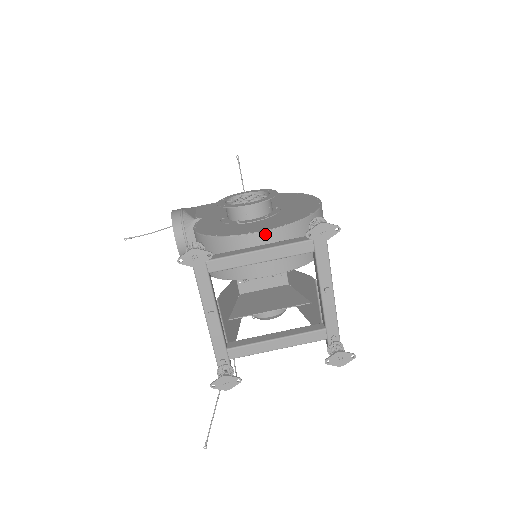
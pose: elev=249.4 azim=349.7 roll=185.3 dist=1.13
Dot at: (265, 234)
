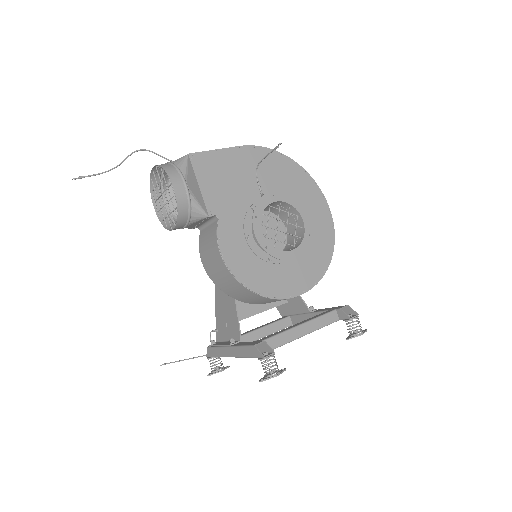
Dot at: occluded
